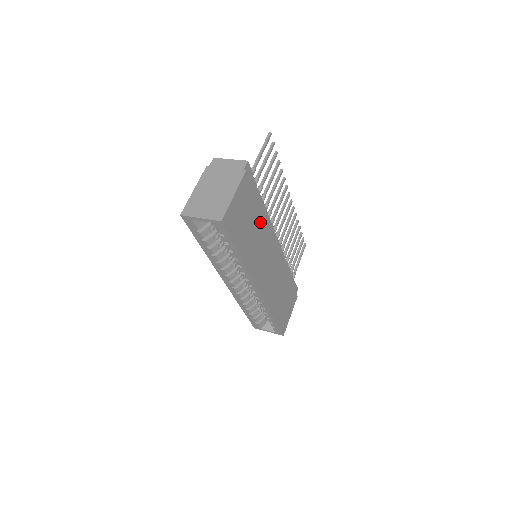
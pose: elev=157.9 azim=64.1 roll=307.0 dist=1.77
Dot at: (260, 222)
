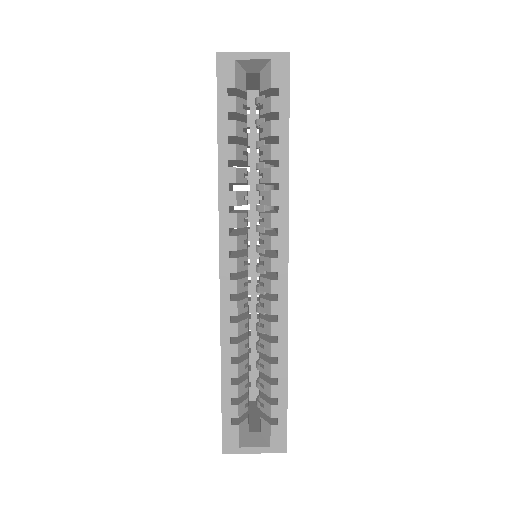
Dot at: occluded
